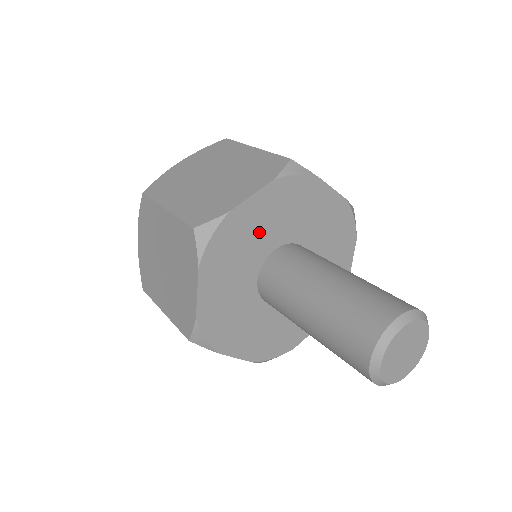
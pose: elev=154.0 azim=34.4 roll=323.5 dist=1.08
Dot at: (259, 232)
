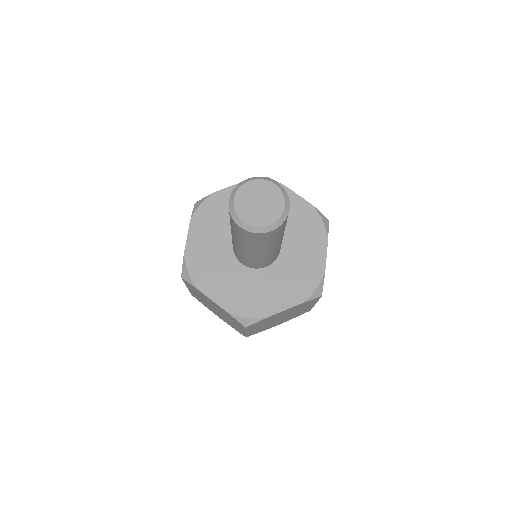
Dot at: (212, 245)
